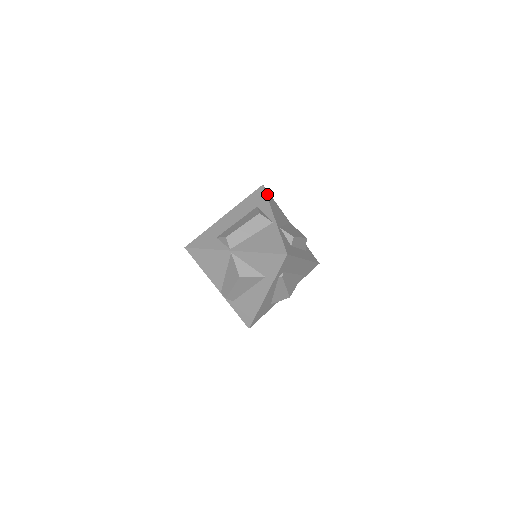
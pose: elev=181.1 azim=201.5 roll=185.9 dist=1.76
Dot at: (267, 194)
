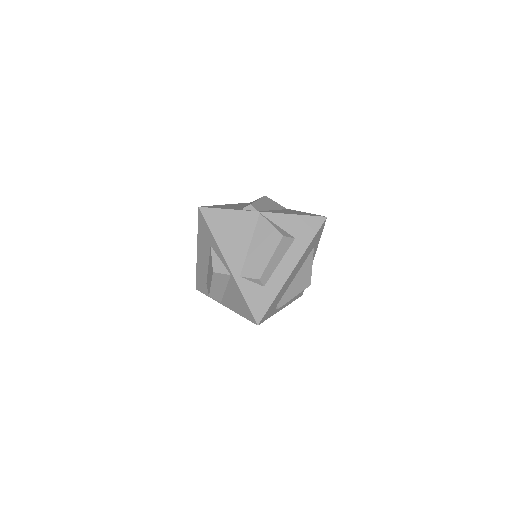
Dot at: (209, 221)
